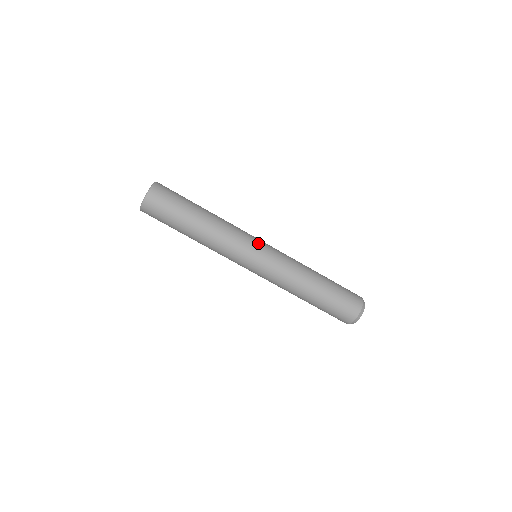
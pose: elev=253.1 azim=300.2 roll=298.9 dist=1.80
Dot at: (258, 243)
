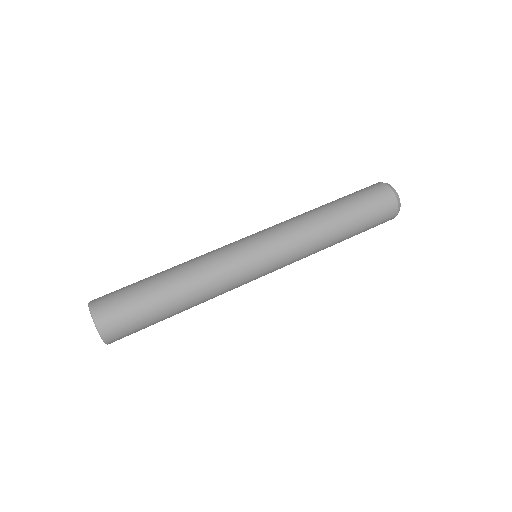
Dot at: occluded
